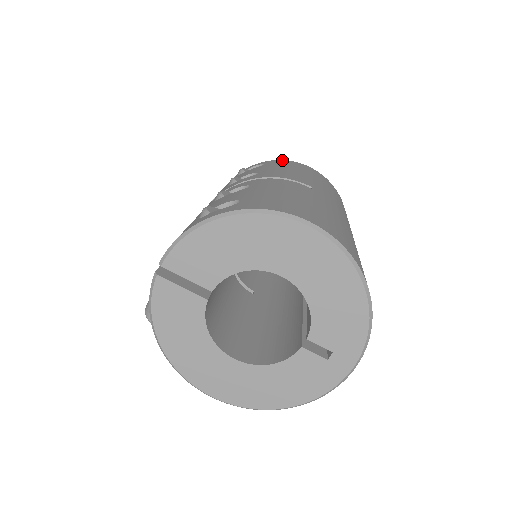
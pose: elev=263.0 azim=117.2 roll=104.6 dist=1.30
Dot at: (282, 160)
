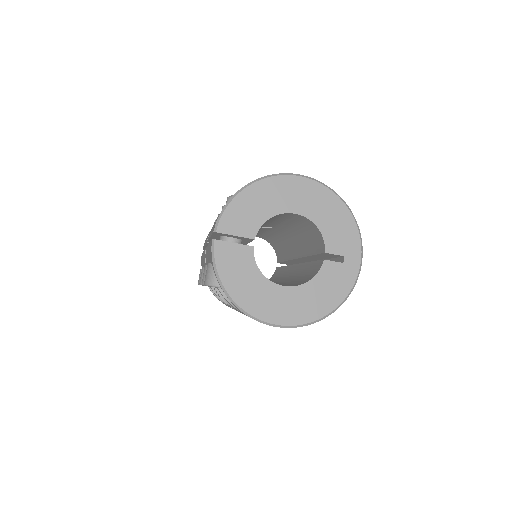
Dot at: occluded
